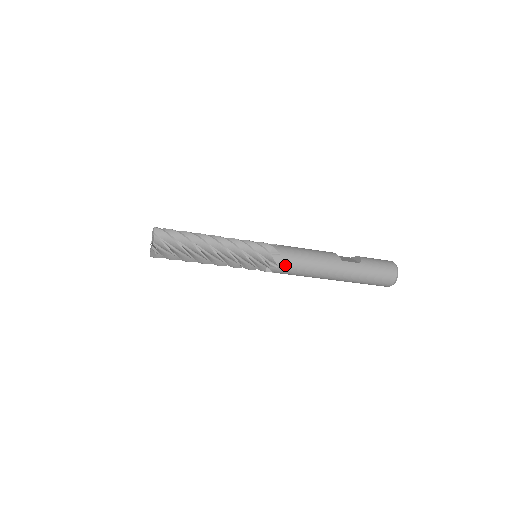
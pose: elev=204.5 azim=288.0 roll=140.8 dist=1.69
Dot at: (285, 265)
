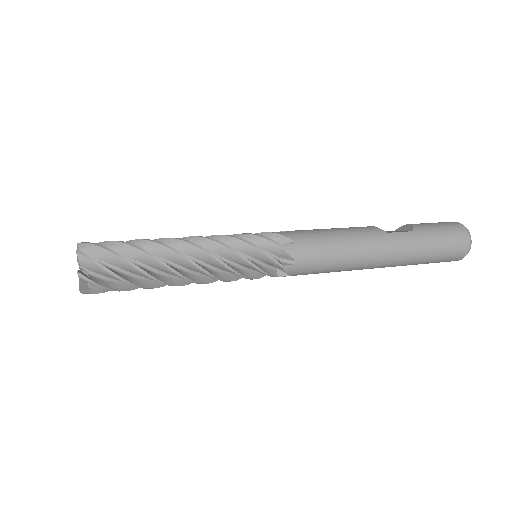
Dot at: (305, 257)
